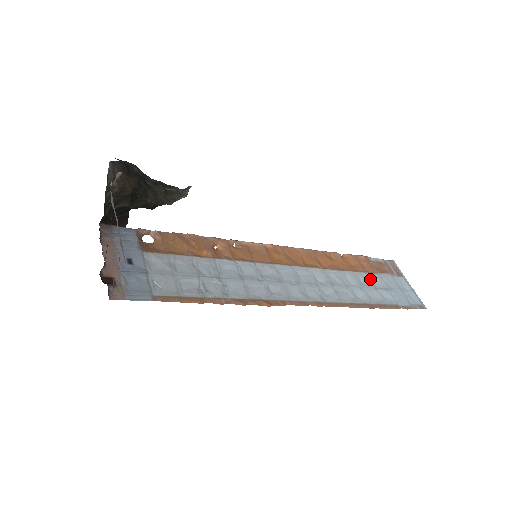
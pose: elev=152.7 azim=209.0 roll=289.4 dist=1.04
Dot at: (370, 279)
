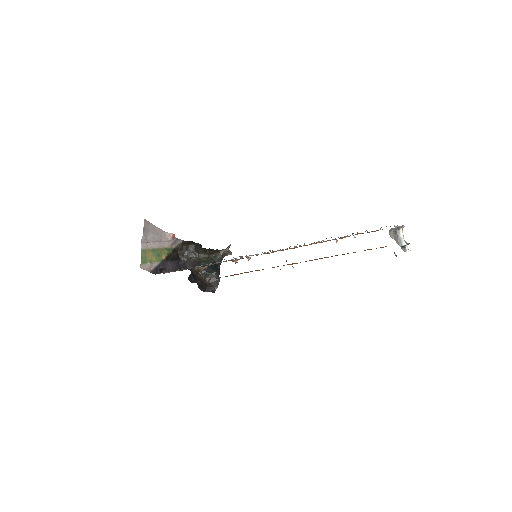
Dot at: occluded
